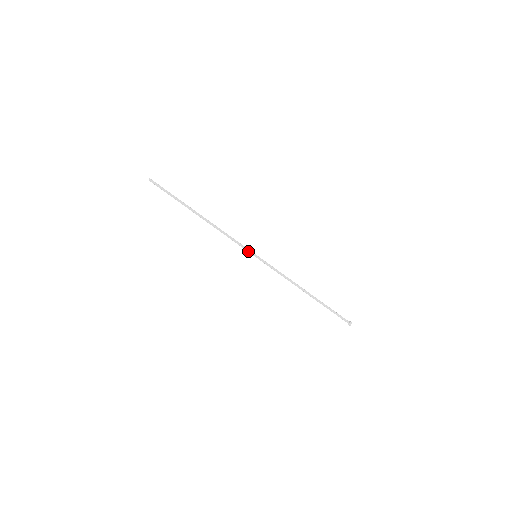
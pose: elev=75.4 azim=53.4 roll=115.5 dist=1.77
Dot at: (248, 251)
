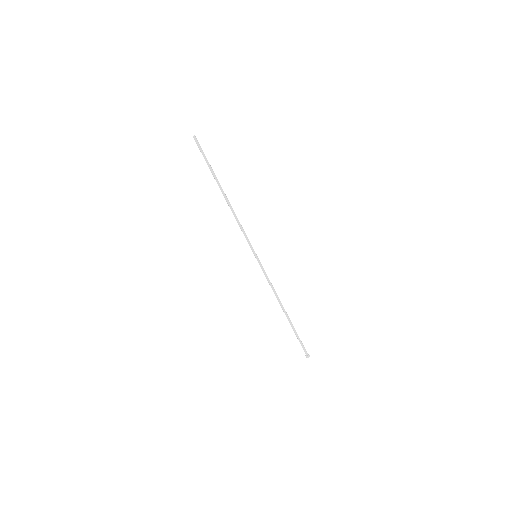
Dot at: (252, 248)
